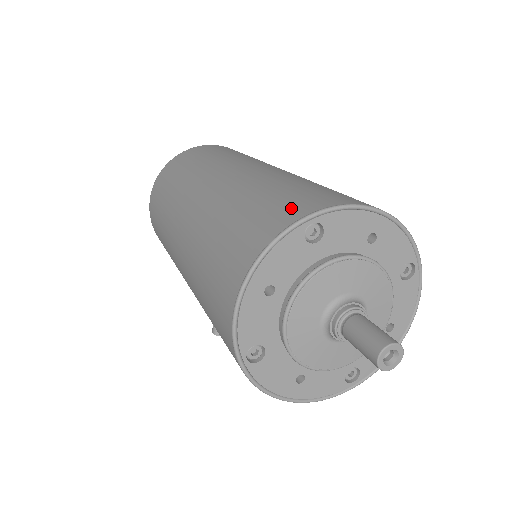
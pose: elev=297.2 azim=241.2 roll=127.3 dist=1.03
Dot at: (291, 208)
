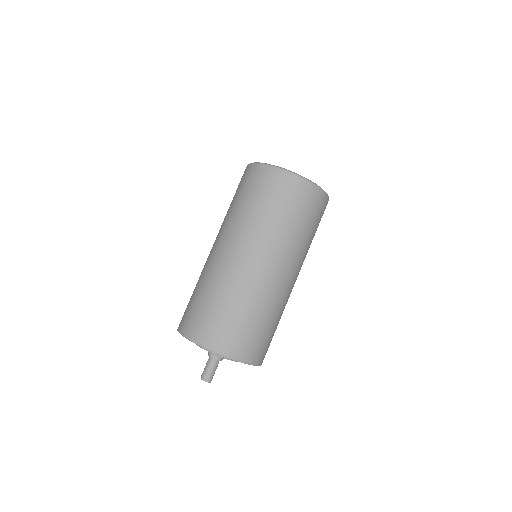
Dot at: (229, 343)
